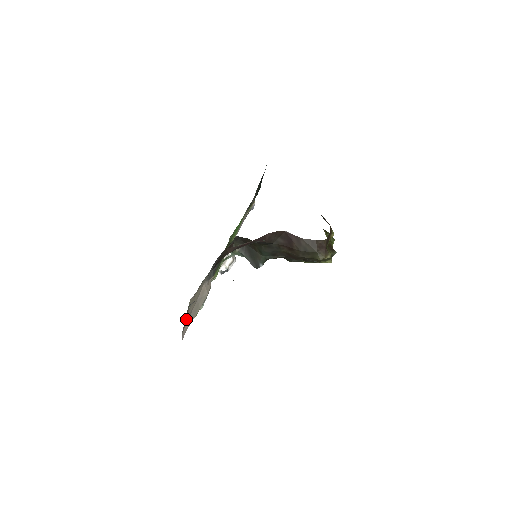
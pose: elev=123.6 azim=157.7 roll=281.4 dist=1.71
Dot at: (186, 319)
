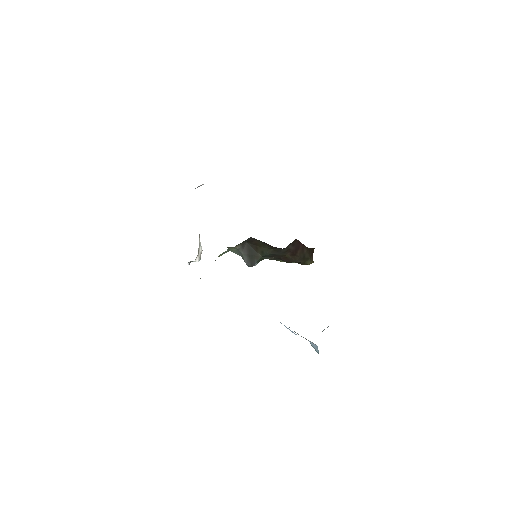
Dot at: occluded
